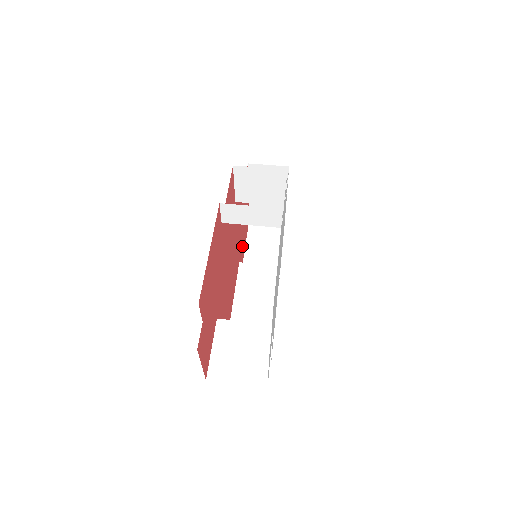
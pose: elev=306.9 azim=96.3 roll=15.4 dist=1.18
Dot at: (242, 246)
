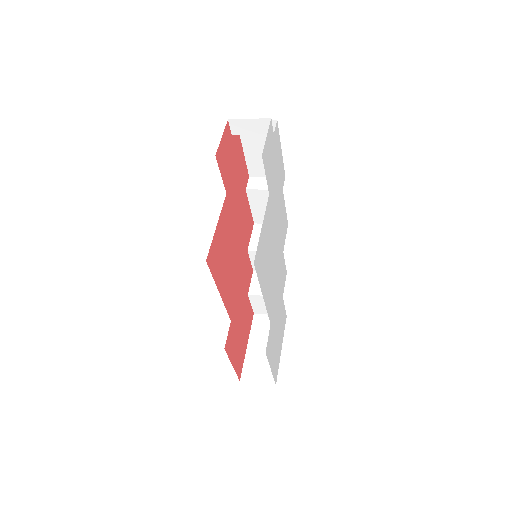
Dot at: (234, 337)
